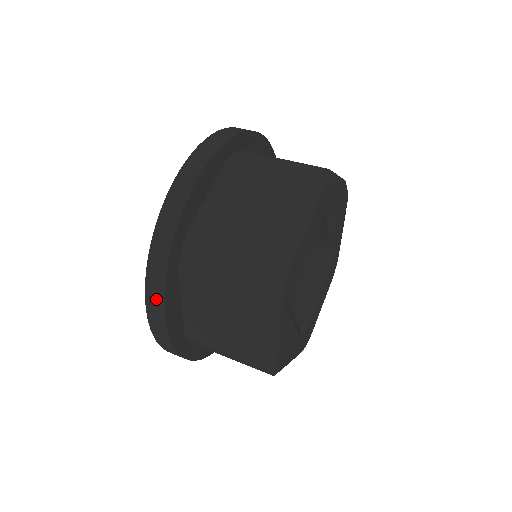
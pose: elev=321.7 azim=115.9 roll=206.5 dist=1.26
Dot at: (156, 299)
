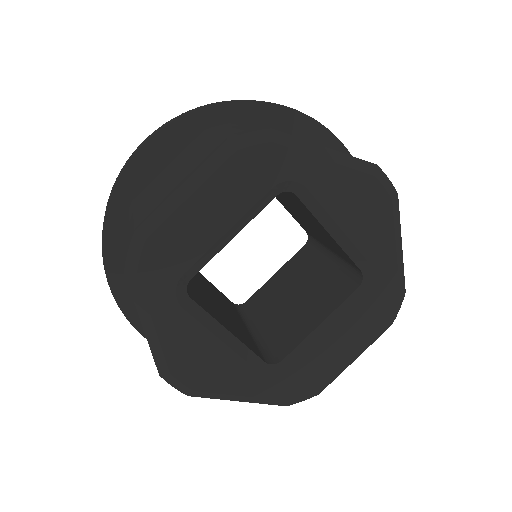
Dot at: occluded
